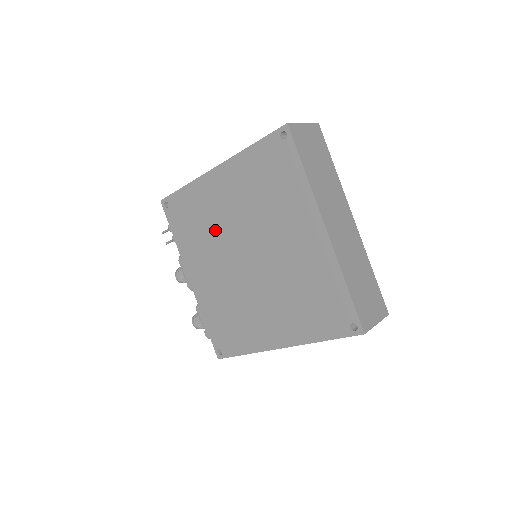
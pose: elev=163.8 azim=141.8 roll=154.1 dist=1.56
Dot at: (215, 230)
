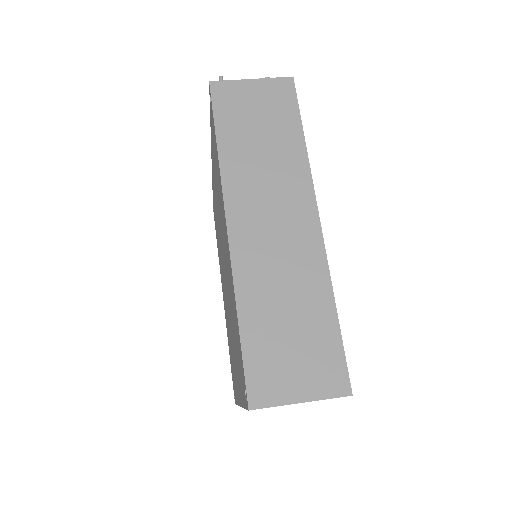
Dot at: (220, 217)
